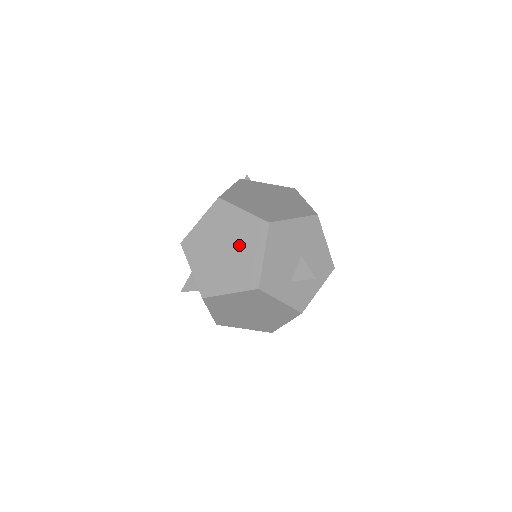
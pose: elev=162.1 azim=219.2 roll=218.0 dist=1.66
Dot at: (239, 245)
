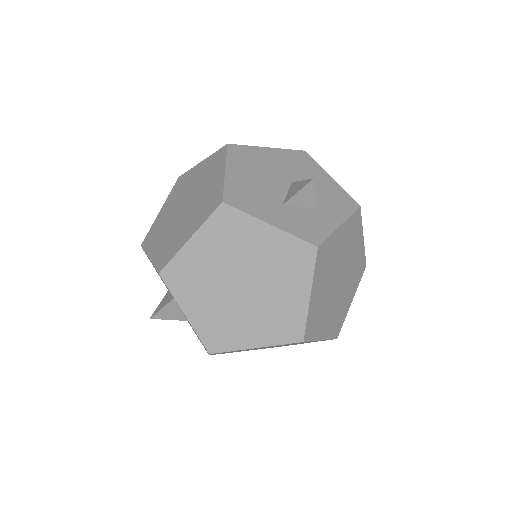
Dot at: (198, 189)
